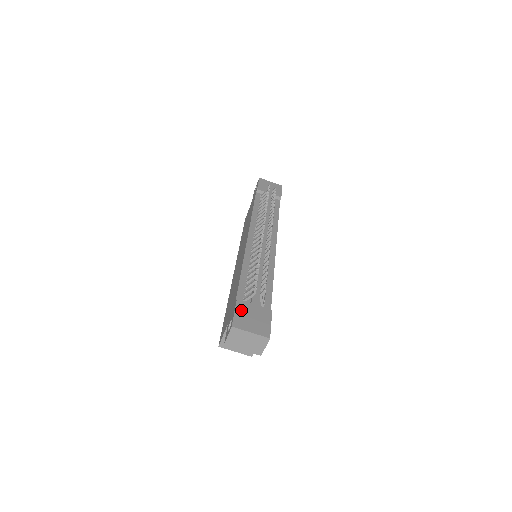
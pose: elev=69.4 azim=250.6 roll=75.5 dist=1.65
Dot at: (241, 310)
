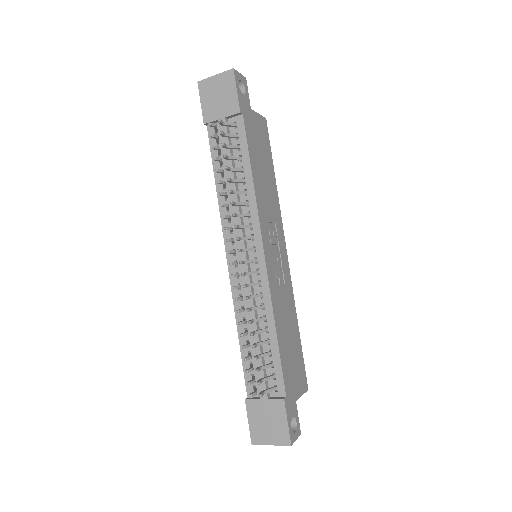
Dot at: (253, 416)
